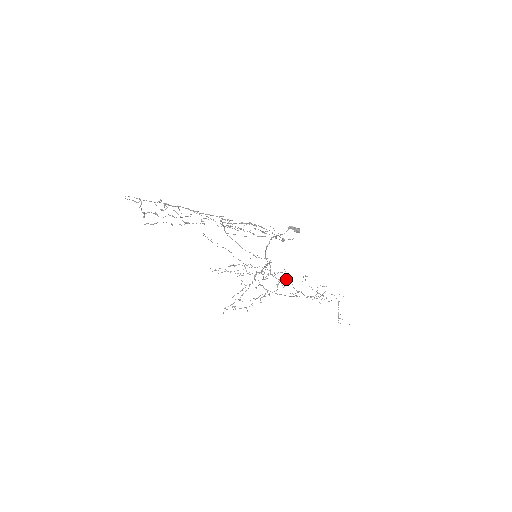
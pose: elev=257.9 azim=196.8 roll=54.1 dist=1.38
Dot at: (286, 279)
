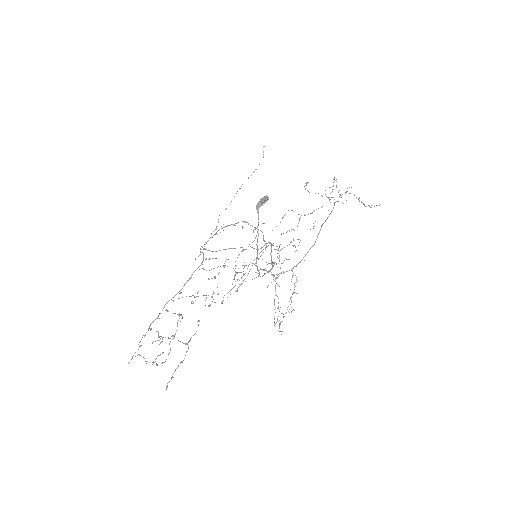
Dot at: occluded
